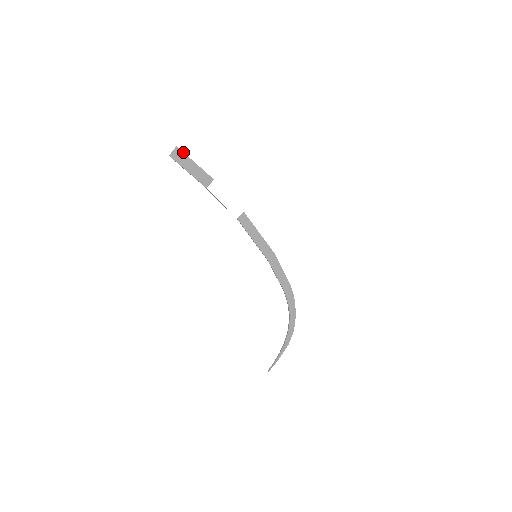
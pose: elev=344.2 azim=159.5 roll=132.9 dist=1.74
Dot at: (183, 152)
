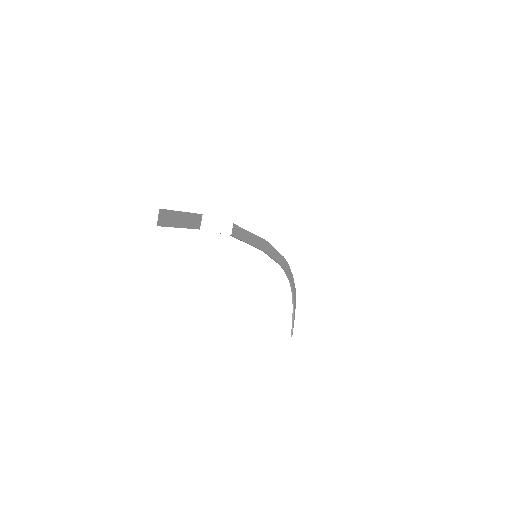
Dot at: (167, 210)
